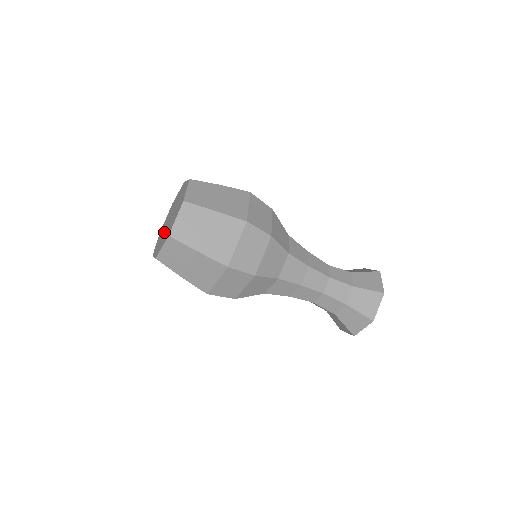
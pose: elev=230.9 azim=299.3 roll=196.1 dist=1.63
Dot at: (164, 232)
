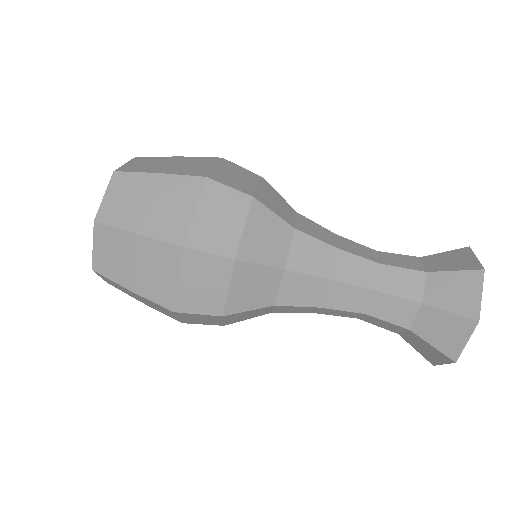
Dot at: occluded
